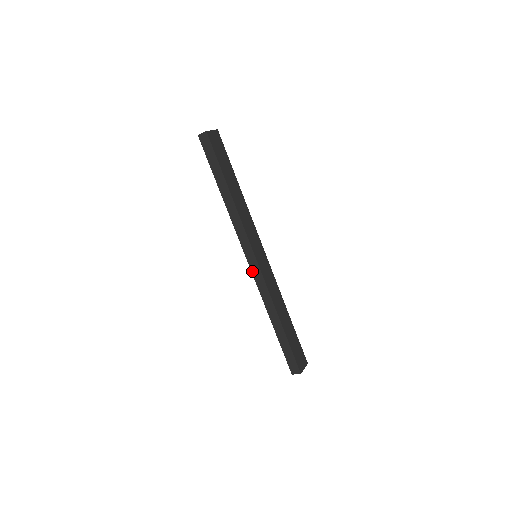
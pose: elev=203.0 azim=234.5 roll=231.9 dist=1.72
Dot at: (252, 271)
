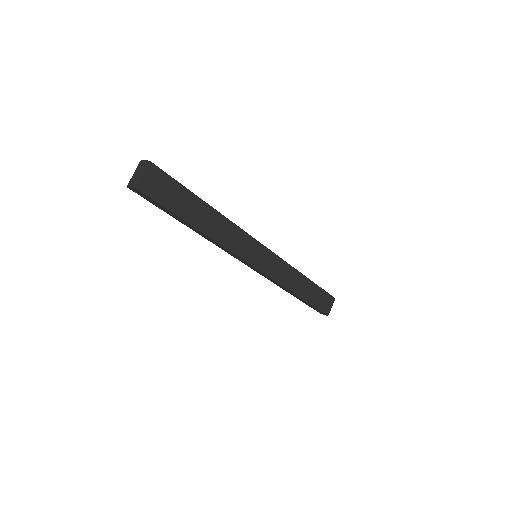
Dot at: (256, 271)
